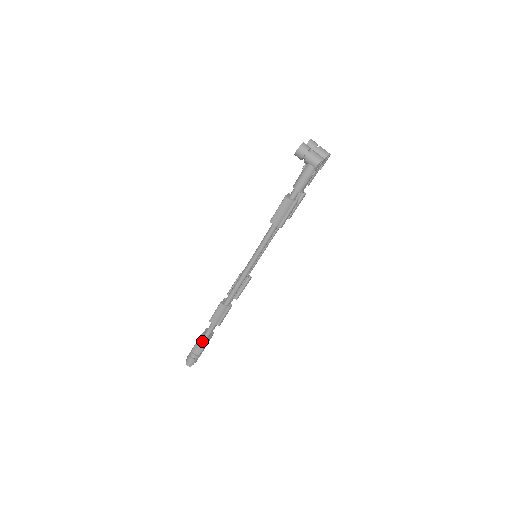
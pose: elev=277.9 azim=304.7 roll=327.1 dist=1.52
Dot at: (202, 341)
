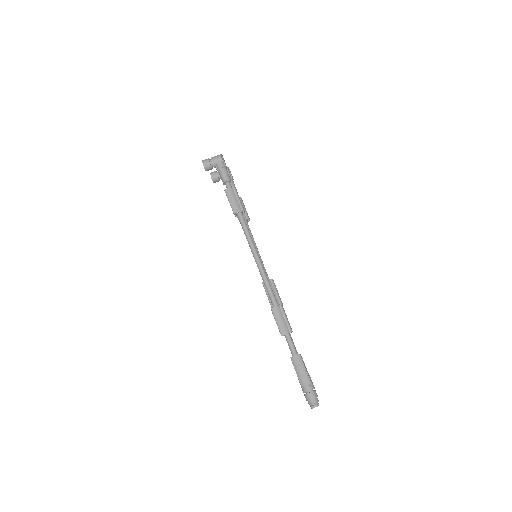
Dot at: (297, 362)
